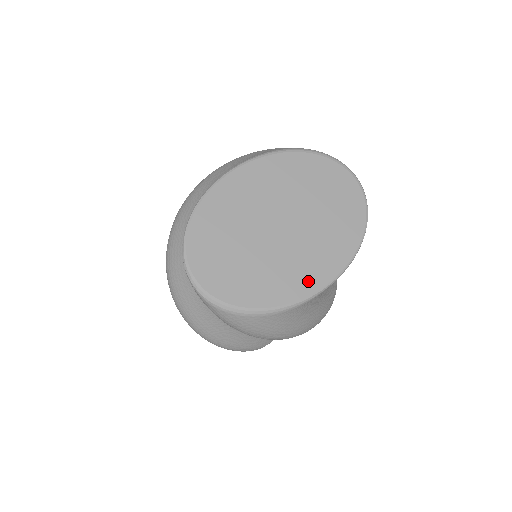
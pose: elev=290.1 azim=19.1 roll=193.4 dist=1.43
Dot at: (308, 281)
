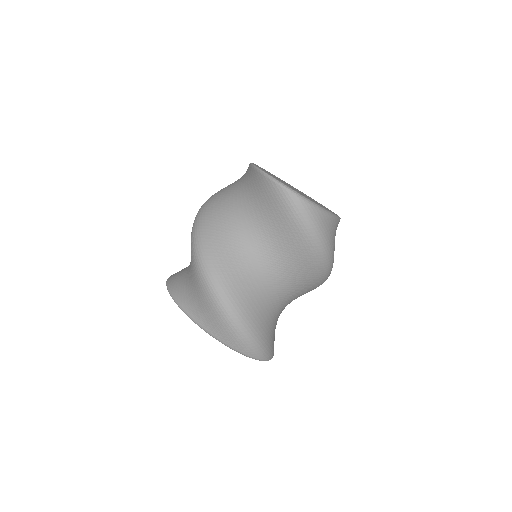
Dot at: occluded
